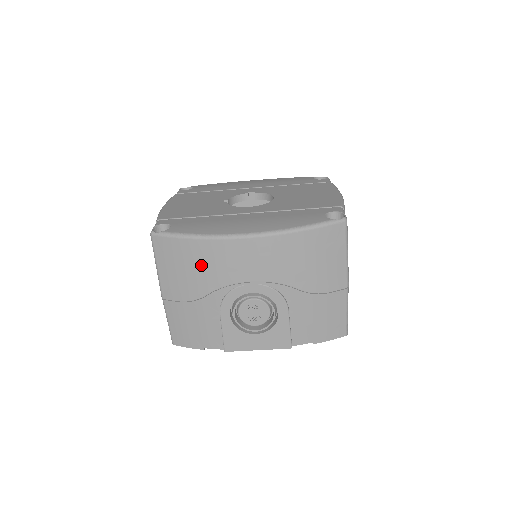
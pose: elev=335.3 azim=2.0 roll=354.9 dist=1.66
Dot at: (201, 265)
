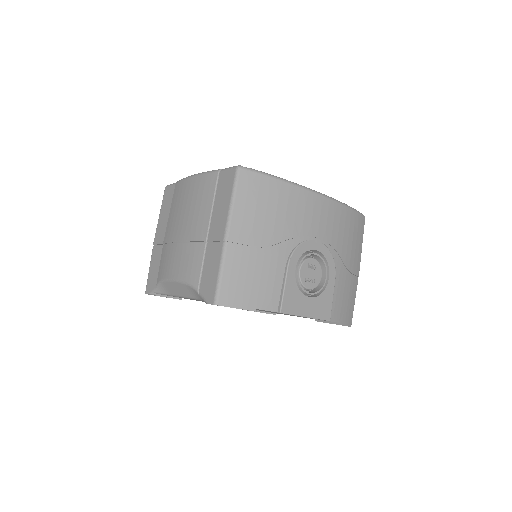
Dot at: (283, 209)
